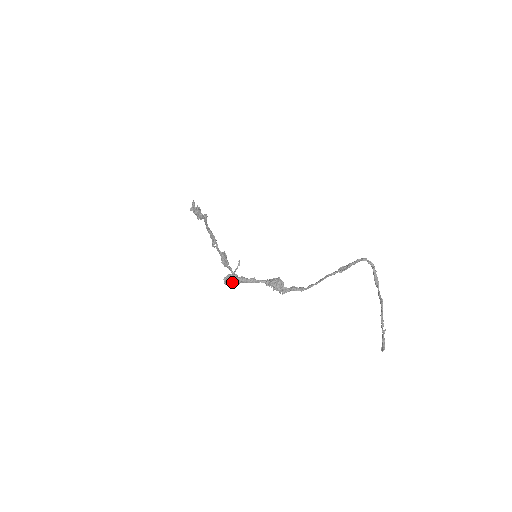
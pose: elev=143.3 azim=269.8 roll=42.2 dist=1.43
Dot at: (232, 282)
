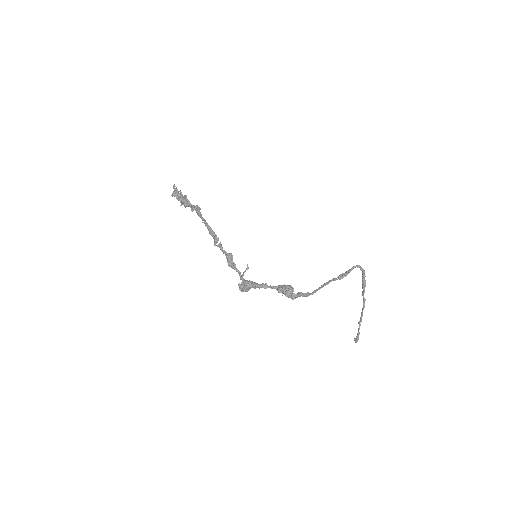
Dot at: (248, 289)
